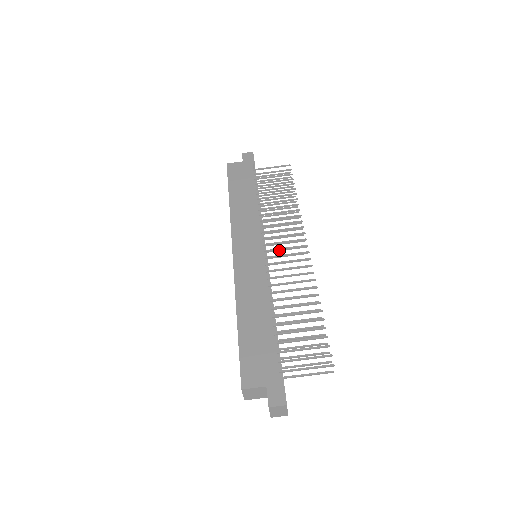
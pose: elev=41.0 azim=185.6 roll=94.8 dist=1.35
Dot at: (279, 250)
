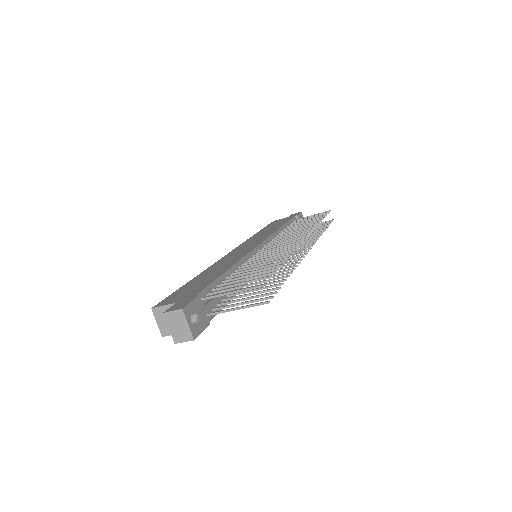
Dot at: occluded
